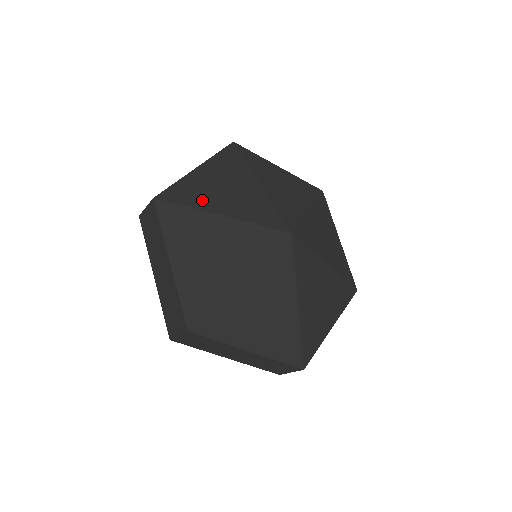
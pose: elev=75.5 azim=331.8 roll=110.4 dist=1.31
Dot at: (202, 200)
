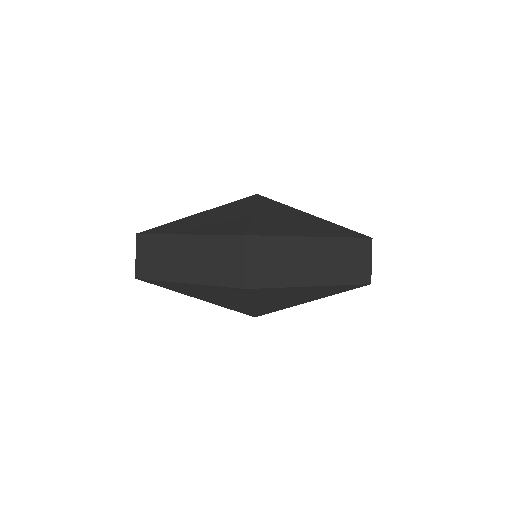
Dot at: occluded
